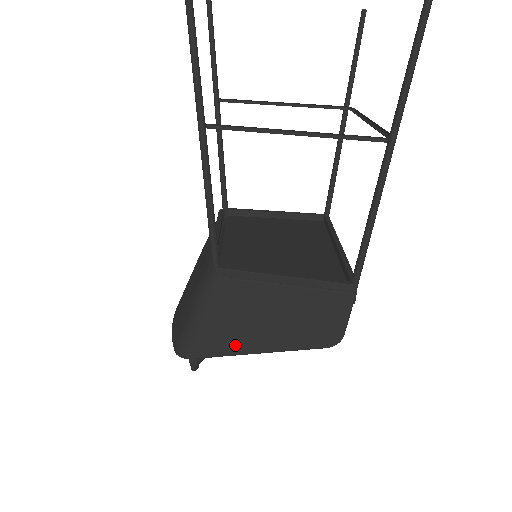
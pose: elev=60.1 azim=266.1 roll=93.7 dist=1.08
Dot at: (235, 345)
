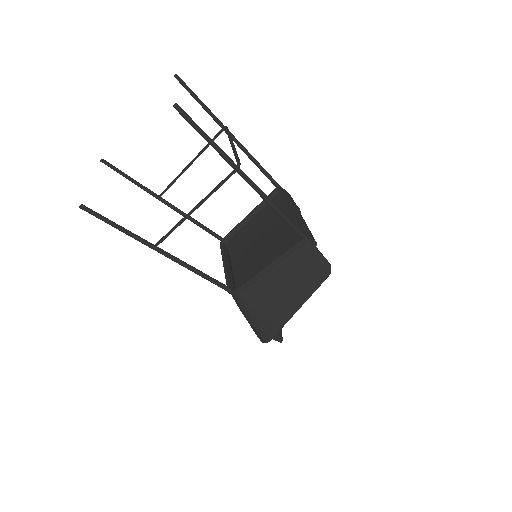
Dot at: (283, 316)
